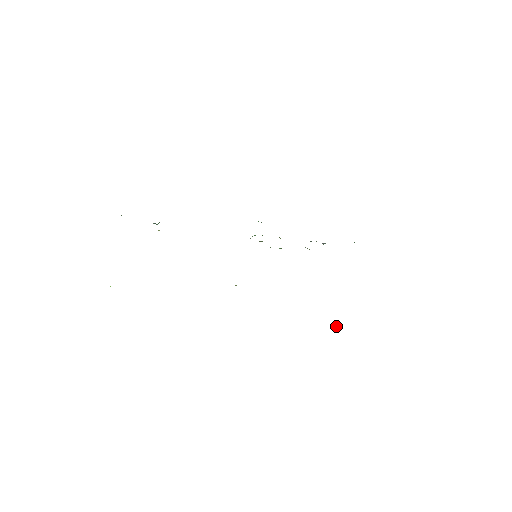
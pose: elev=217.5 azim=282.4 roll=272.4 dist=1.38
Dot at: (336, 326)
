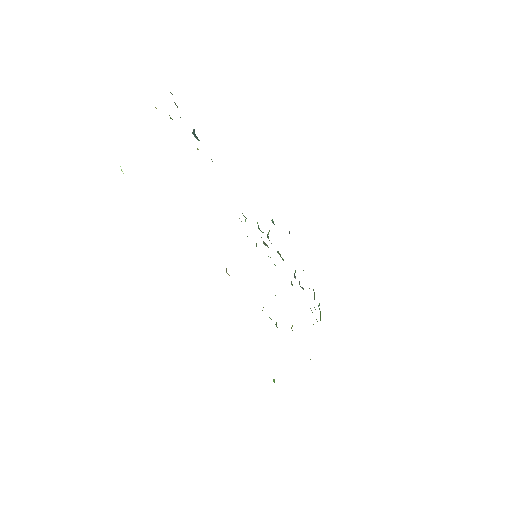
Dot at: (274, 380)
